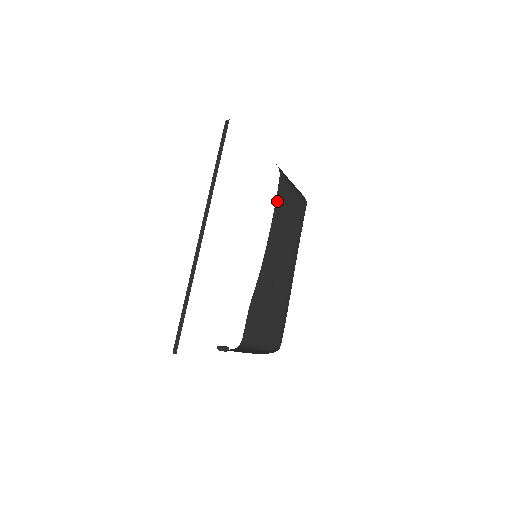
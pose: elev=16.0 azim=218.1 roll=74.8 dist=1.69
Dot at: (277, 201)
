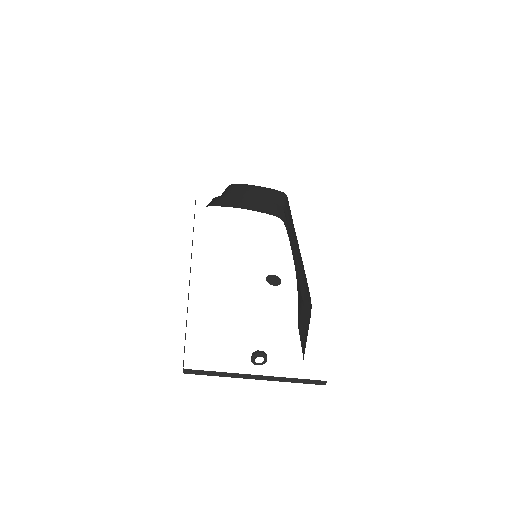
Dot at: (288, 236)
